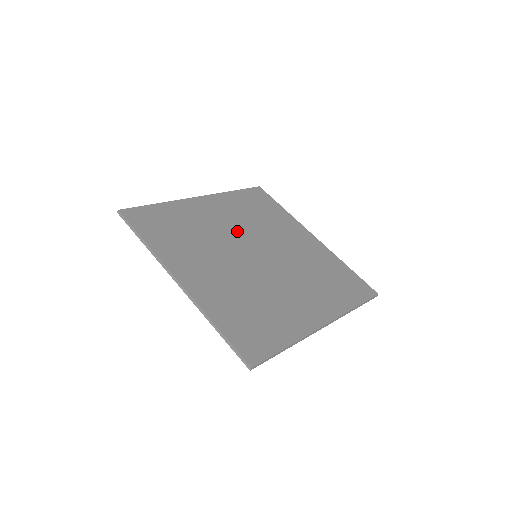
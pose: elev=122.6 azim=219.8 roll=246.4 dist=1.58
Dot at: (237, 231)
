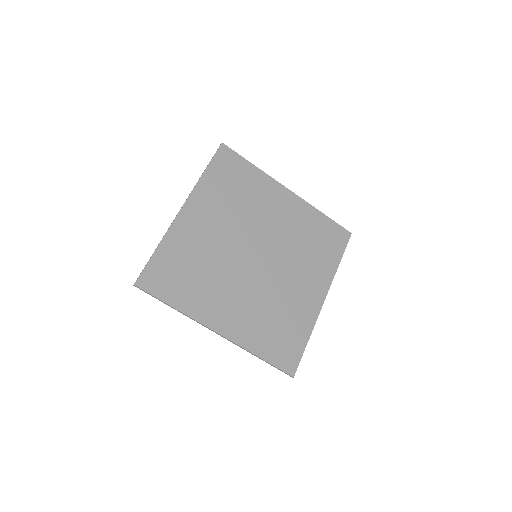
Dot at: (231, 235)
